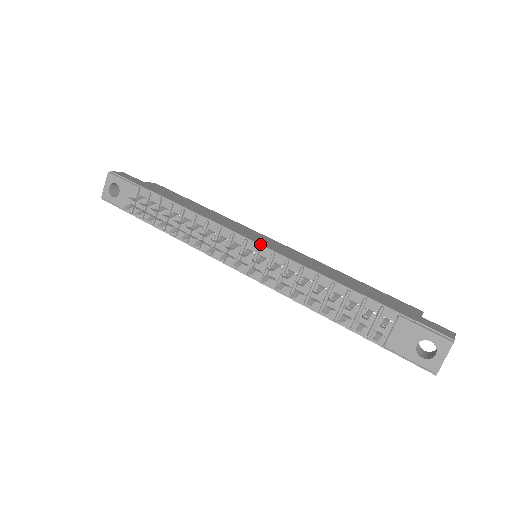
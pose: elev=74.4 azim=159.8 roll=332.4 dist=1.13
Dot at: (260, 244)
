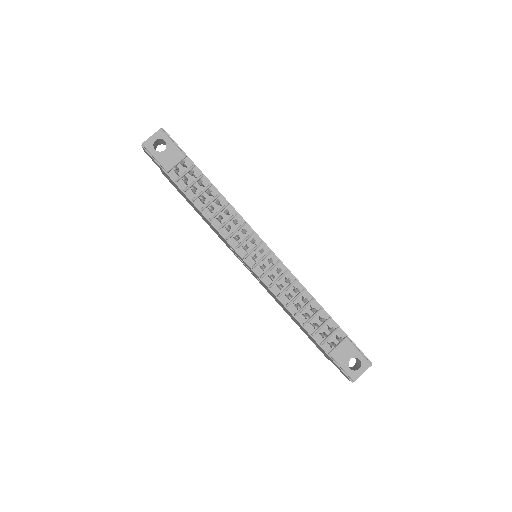
Dot at: (271, 250)
